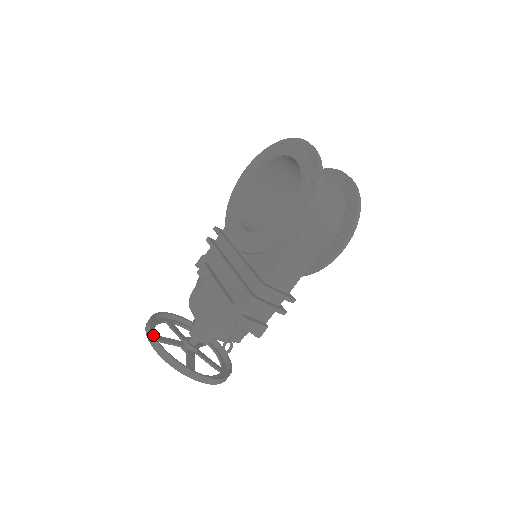
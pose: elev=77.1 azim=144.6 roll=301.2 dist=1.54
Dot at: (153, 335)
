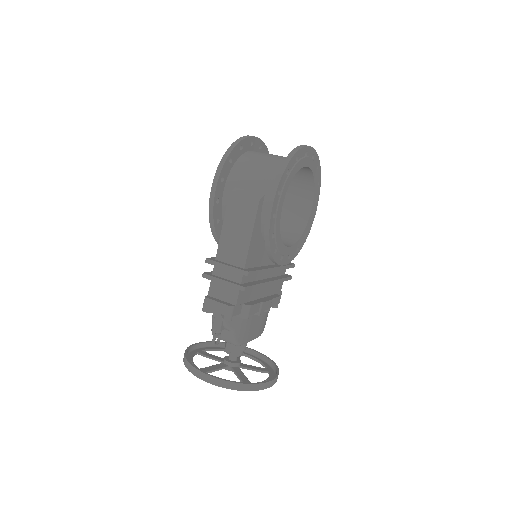
Dot at: (190, 345)
